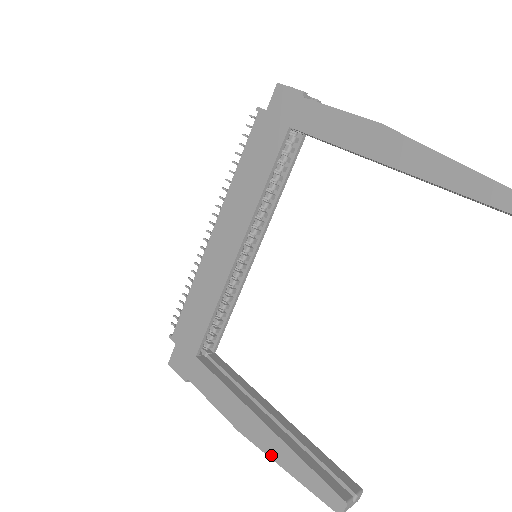
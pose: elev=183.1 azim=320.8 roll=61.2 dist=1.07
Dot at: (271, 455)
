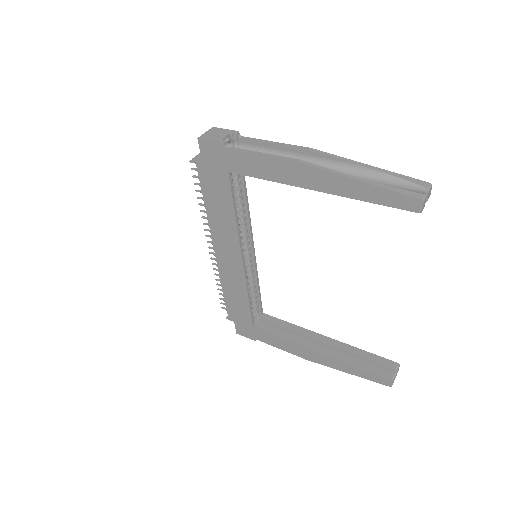
Dot at: (334, 368)
